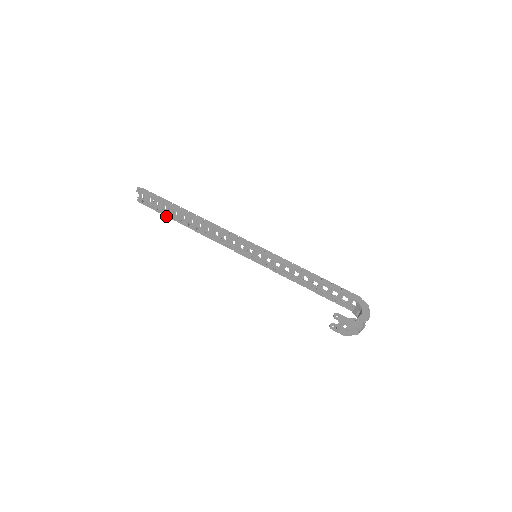
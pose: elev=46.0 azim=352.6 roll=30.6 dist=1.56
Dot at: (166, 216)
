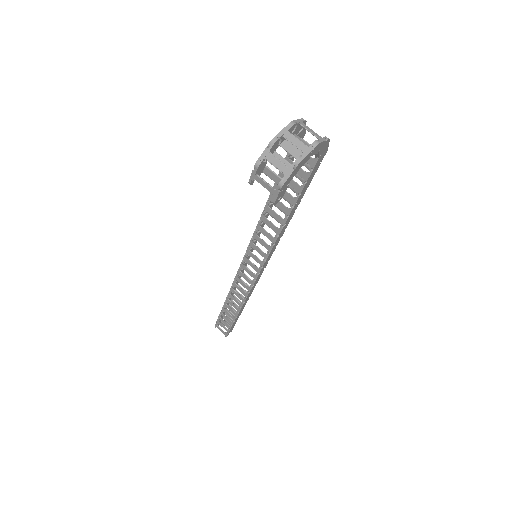
Dot at: (233, 322)
